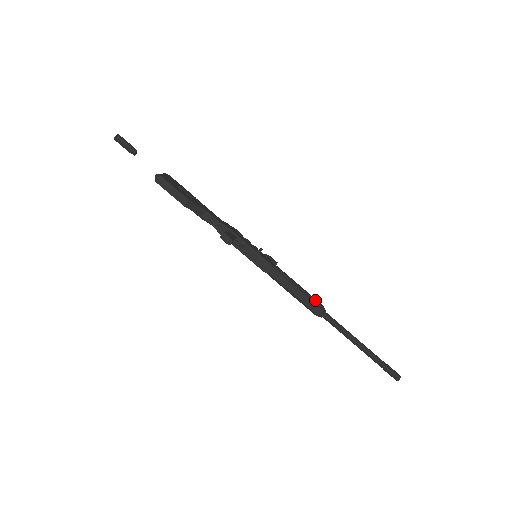
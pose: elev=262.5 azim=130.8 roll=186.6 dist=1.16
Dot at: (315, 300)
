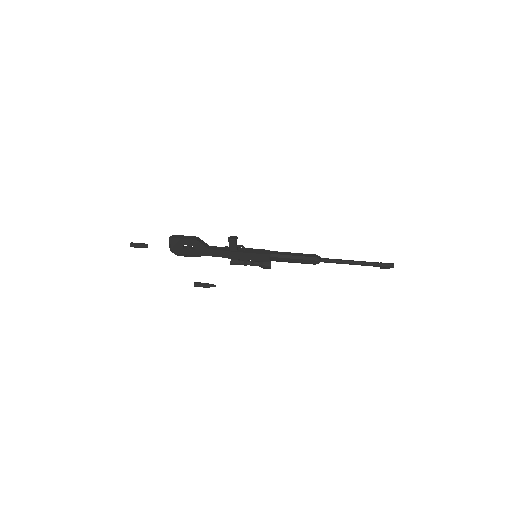
Dot at: (308, 255)
